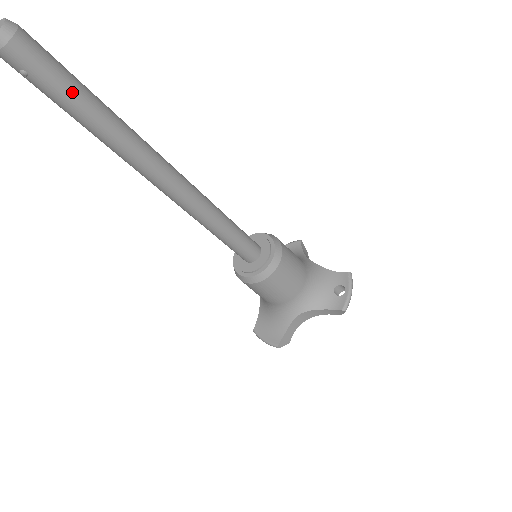
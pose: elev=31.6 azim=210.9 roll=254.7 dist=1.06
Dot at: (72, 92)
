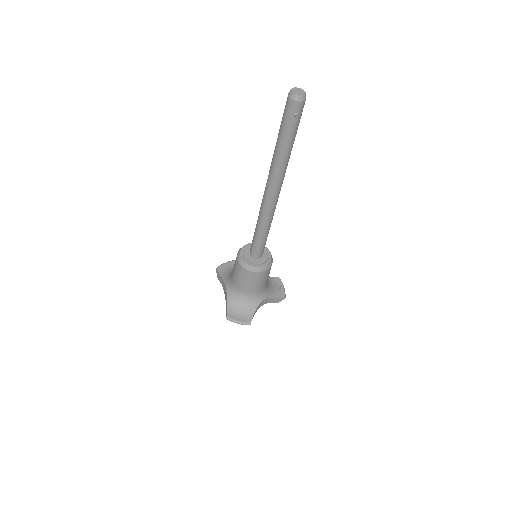
Dot at: occluded
